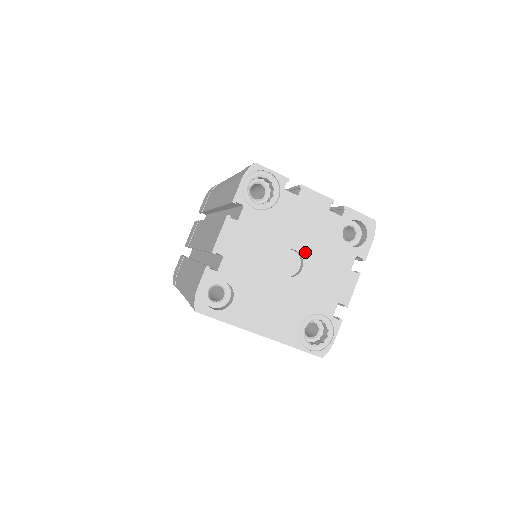
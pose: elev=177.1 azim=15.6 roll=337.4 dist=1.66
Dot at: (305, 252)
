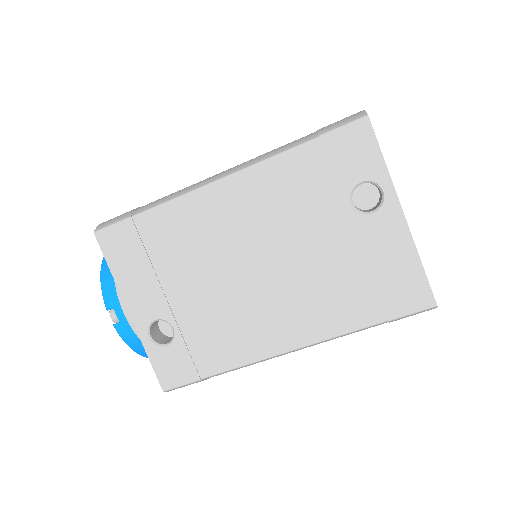
Dot at: occluded
